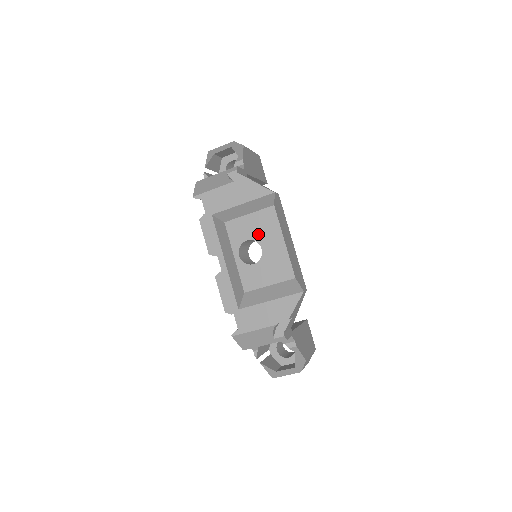
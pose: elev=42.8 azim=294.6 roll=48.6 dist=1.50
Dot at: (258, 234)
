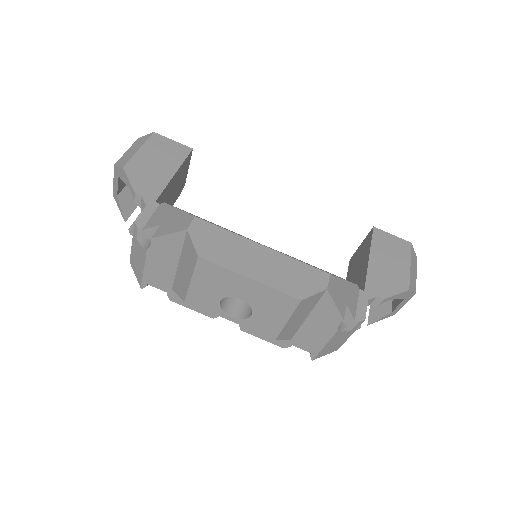
Dot at: (221, 290)
